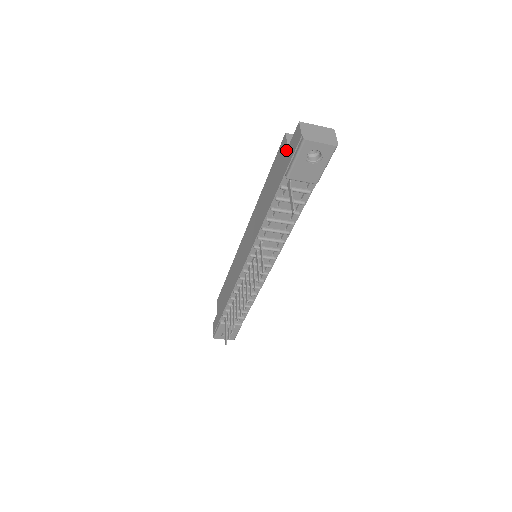
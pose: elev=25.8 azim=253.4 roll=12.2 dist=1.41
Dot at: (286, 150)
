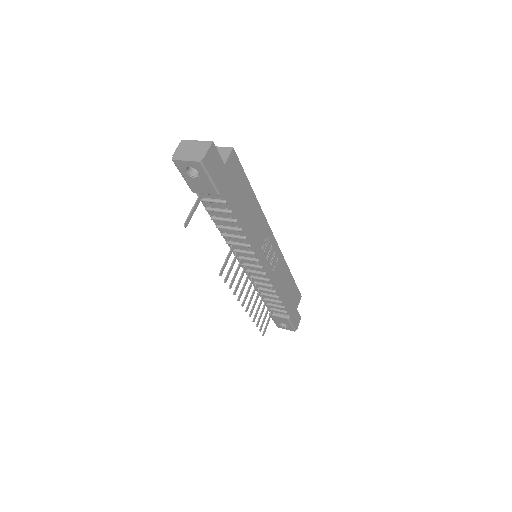
Dot at: occluded
